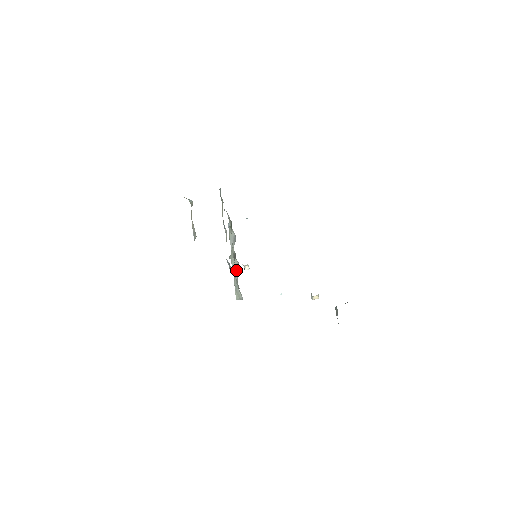
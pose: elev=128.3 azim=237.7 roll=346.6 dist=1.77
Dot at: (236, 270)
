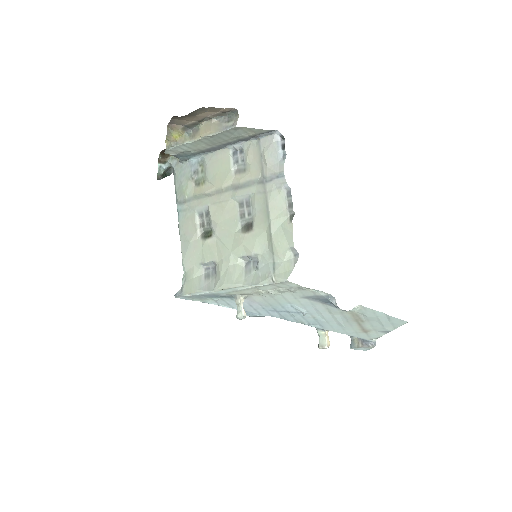
Dot at: (248, 277)
